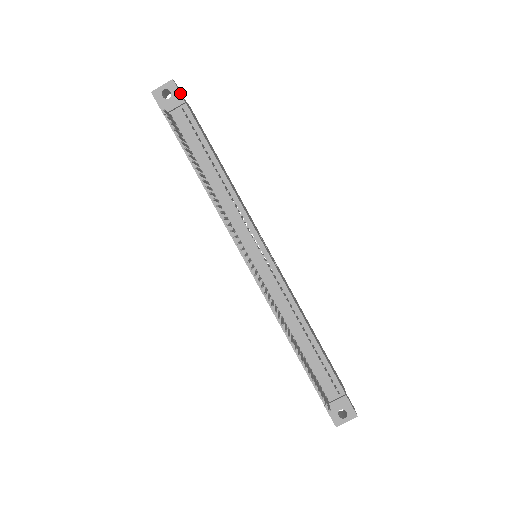
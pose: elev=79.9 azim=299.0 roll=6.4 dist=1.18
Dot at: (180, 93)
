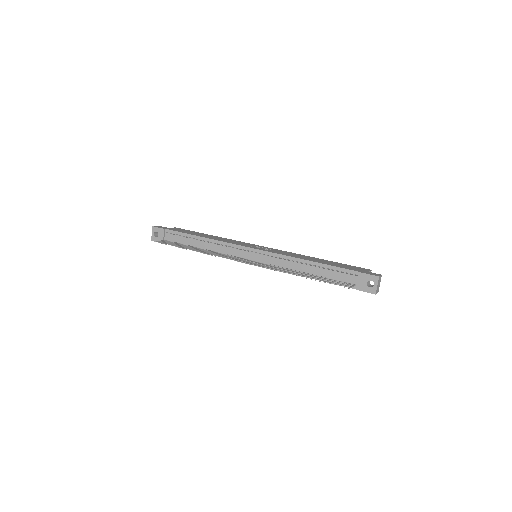
Dot at: (160, 228)
